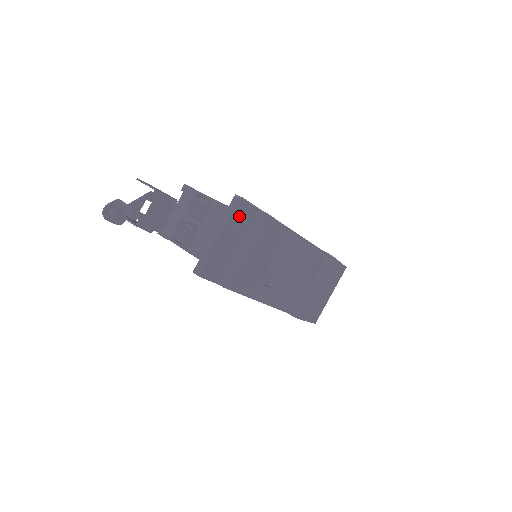
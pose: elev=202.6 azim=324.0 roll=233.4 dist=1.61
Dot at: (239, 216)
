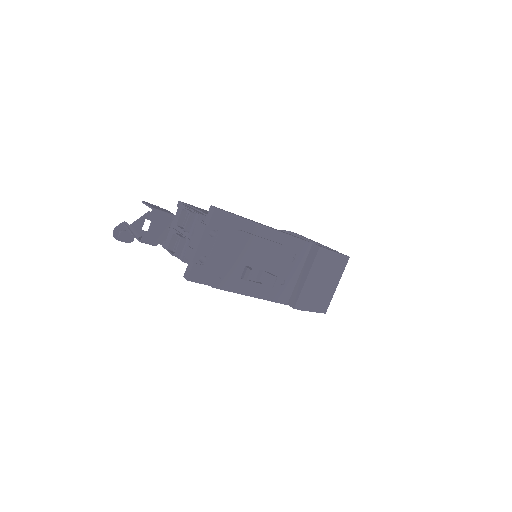
Dot at: (216, 224)
